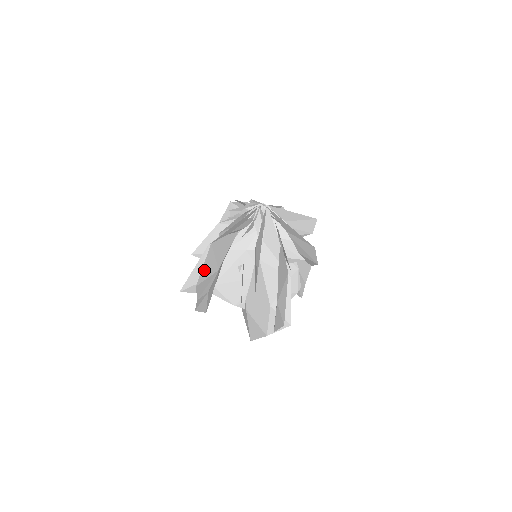
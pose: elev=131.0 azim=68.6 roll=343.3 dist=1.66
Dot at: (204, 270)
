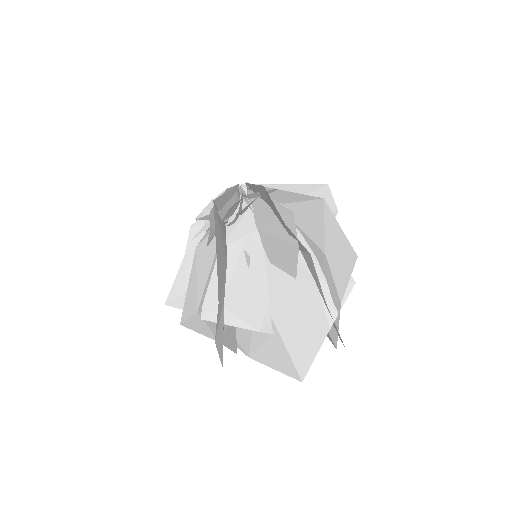
Dot at: (217, 241)
